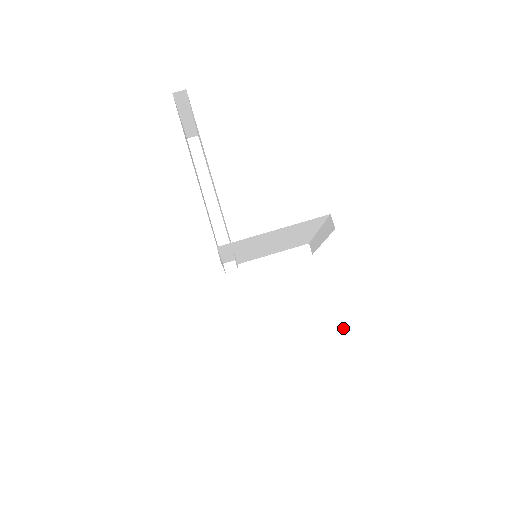
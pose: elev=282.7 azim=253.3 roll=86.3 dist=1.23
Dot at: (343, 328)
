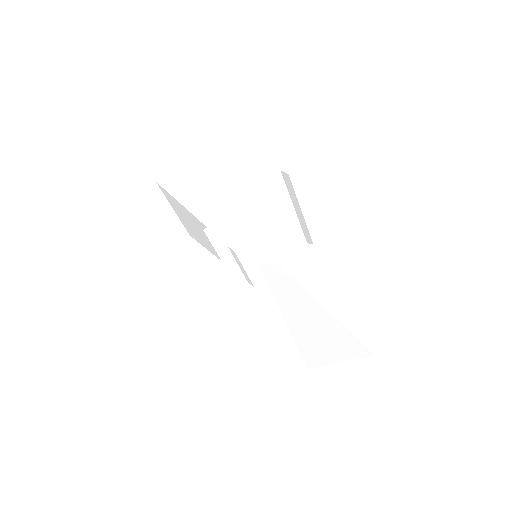
Dot at: (359, 263)
